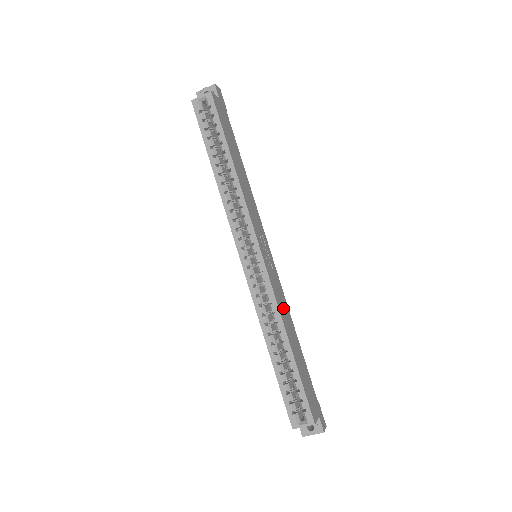
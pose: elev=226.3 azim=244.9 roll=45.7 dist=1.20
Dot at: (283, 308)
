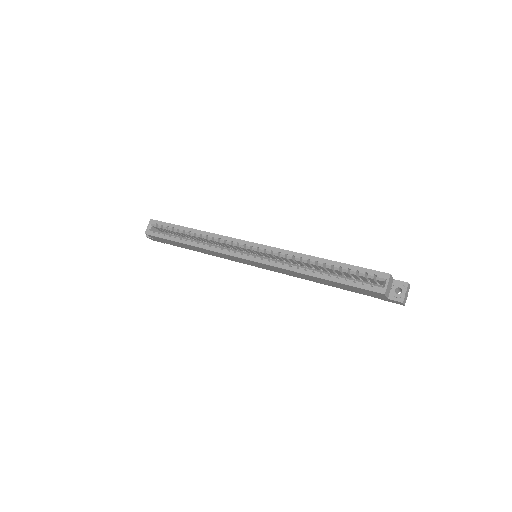
Dot at: occluded
